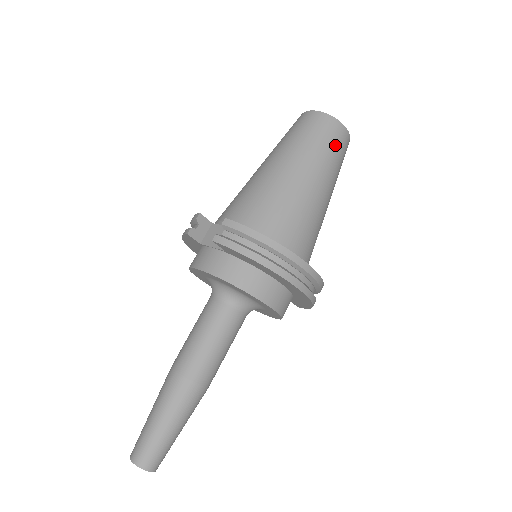
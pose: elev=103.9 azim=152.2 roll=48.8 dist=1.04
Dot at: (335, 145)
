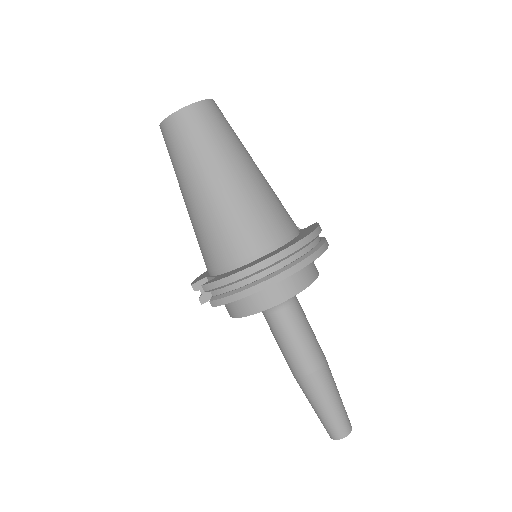
Dot at: (201, 131)
